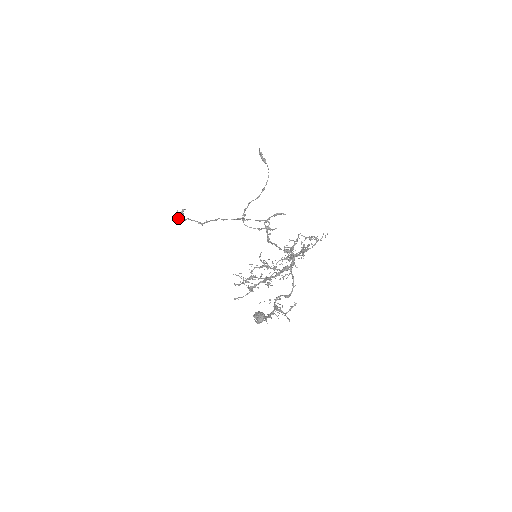
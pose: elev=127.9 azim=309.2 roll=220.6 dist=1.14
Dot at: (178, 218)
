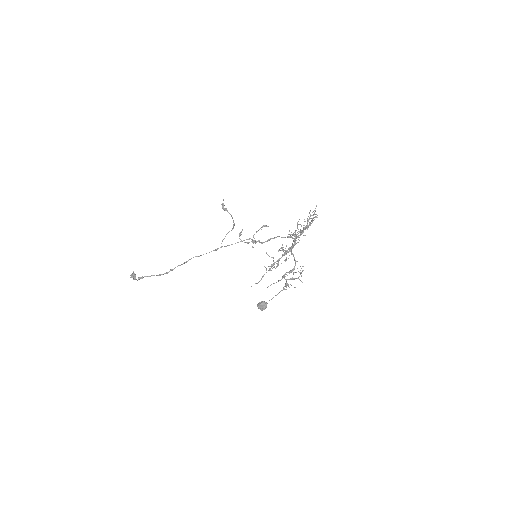
Dot at: (135, 277)
